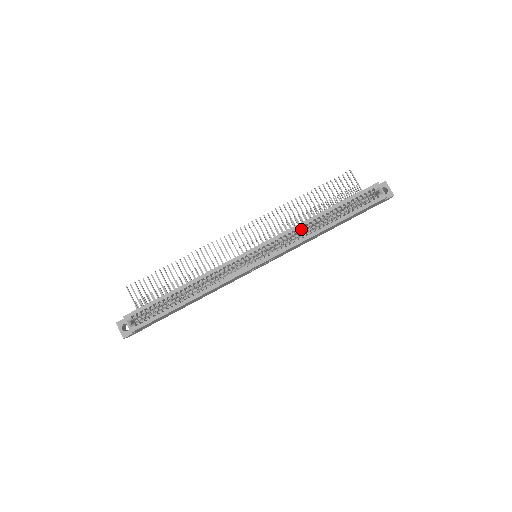
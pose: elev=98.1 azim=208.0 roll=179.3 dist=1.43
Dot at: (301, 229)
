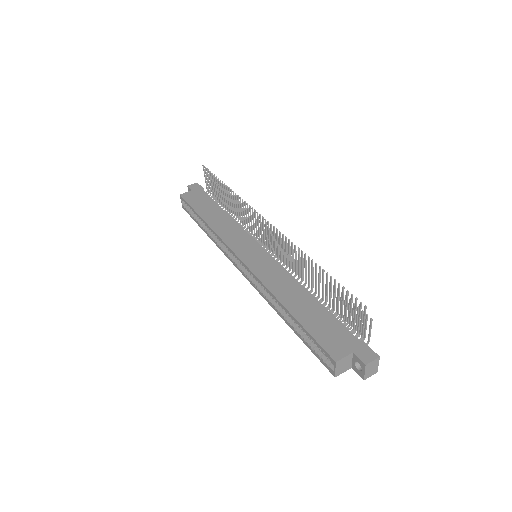
Dot at: occluded
